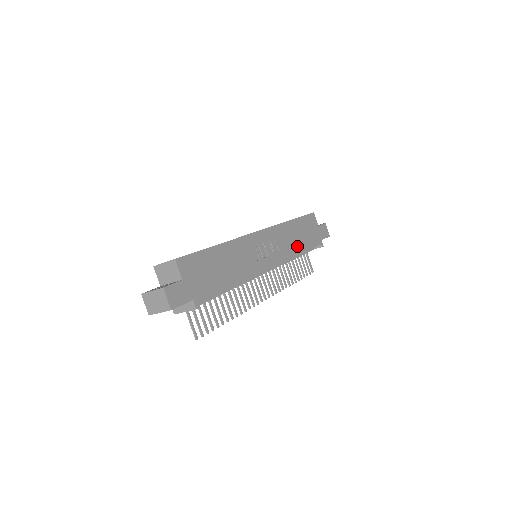
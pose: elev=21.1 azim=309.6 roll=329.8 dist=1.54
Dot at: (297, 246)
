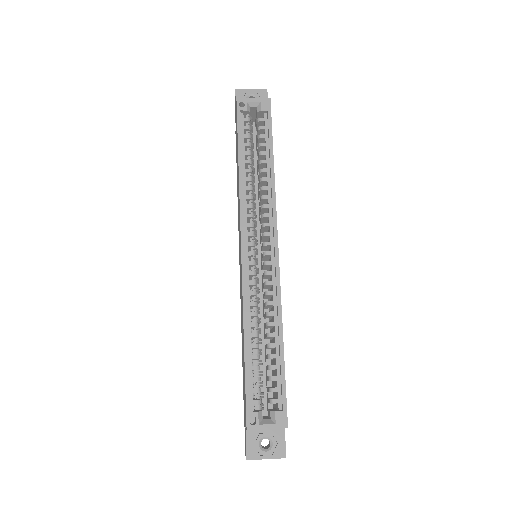
Dot at: occluded
